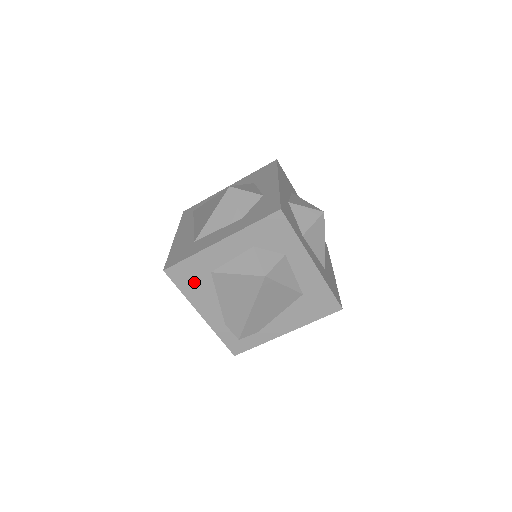
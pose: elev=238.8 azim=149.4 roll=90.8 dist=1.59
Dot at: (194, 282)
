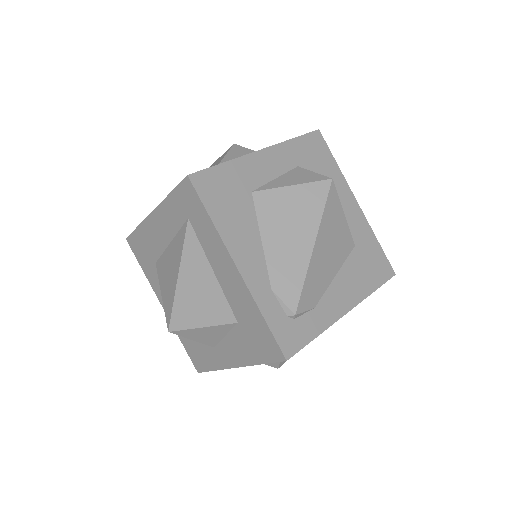
Dot at: (229, 204)
